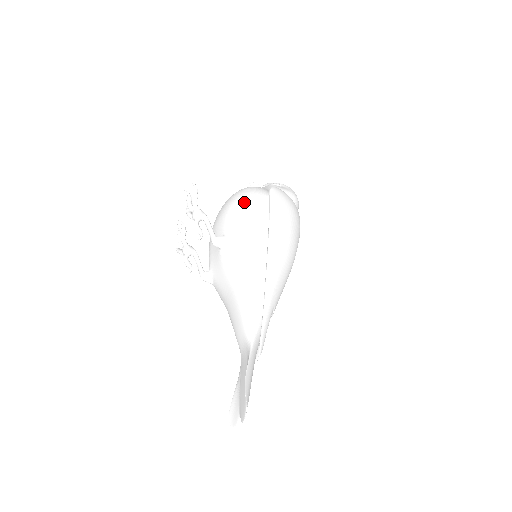
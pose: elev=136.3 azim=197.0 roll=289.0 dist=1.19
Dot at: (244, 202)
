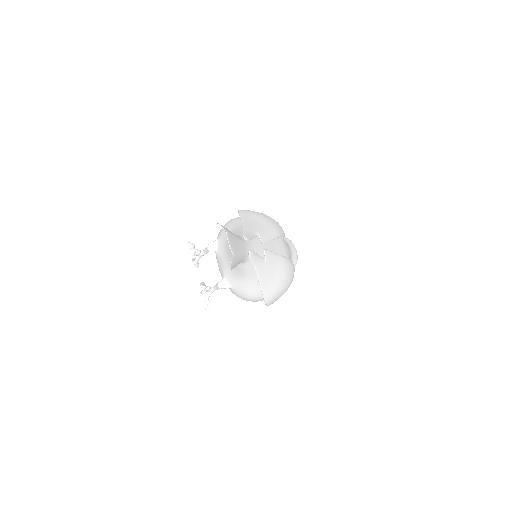
Dot at: occluded
